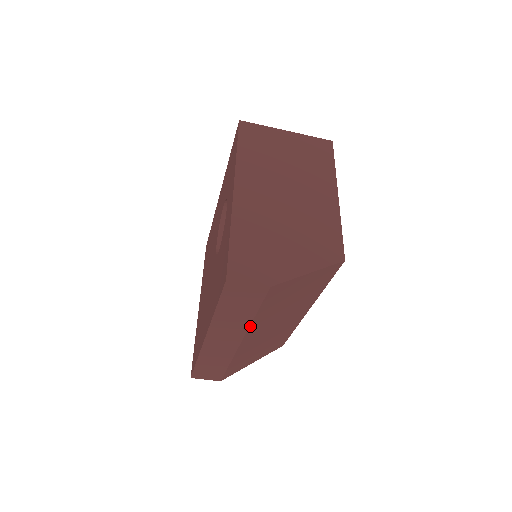
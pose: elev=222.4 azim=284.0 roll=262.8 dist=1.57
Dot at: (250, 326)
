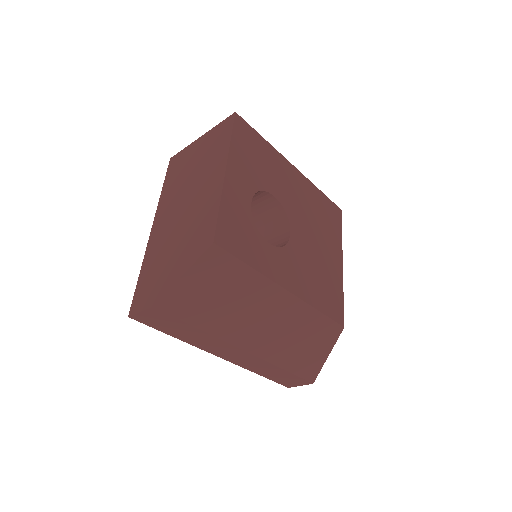
Dot at: (217, 336)
